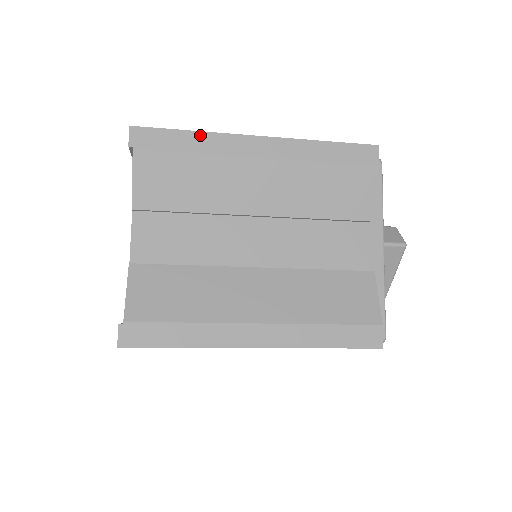
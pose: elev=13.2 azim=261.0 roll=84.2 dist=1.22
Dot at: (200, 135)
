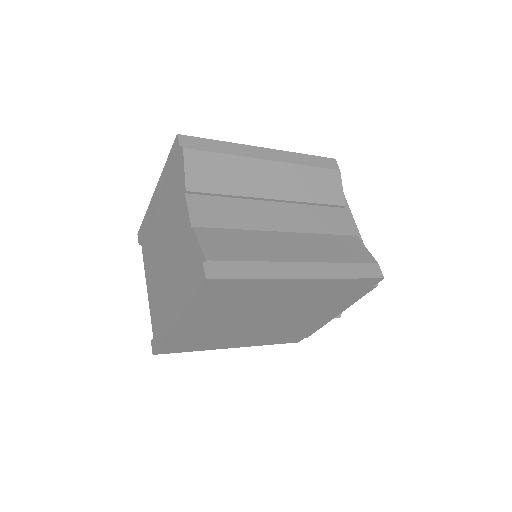
Dot at: (226, 144)
